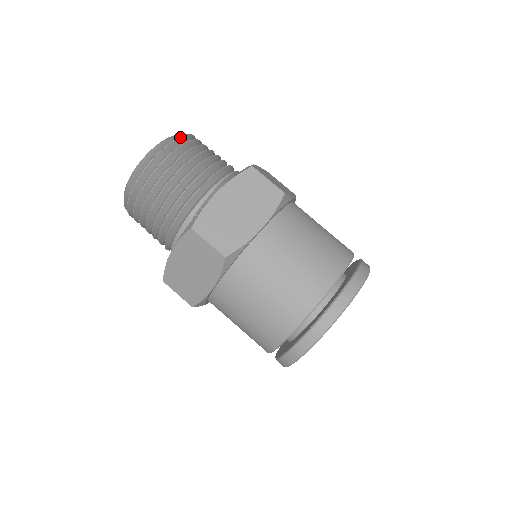
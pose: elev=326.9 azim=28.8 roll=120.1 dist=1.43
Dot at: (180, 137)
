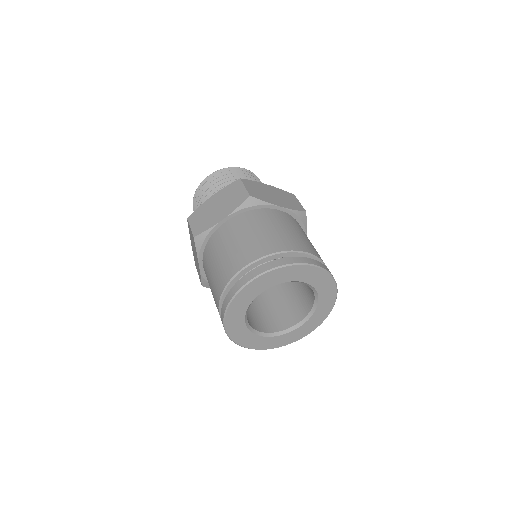
Dot at: (227, 168)
